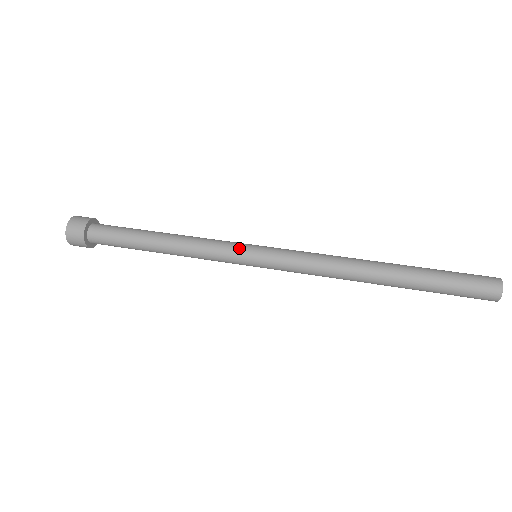
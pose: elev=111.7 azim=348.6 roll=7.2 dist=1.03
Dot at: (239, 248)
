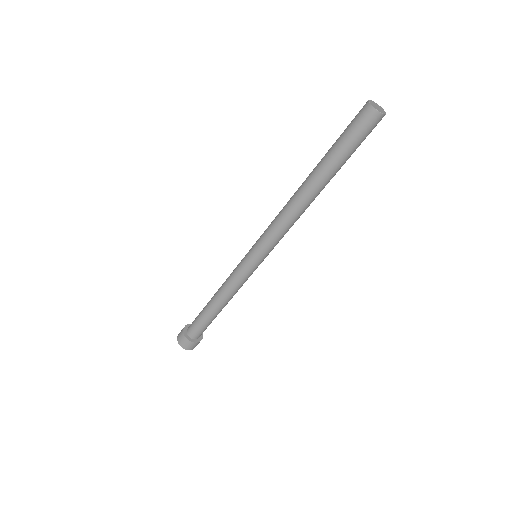
Dot at: (243, 264)
